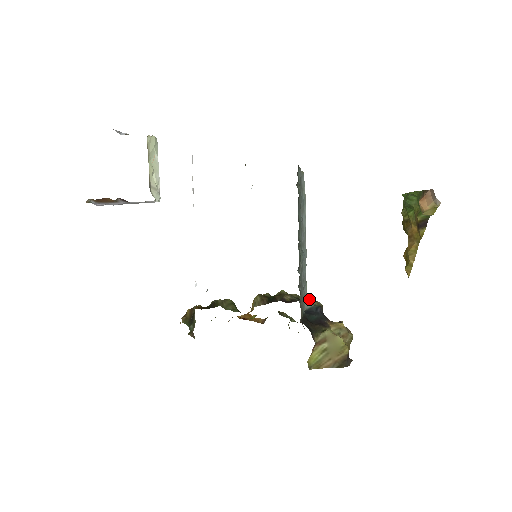
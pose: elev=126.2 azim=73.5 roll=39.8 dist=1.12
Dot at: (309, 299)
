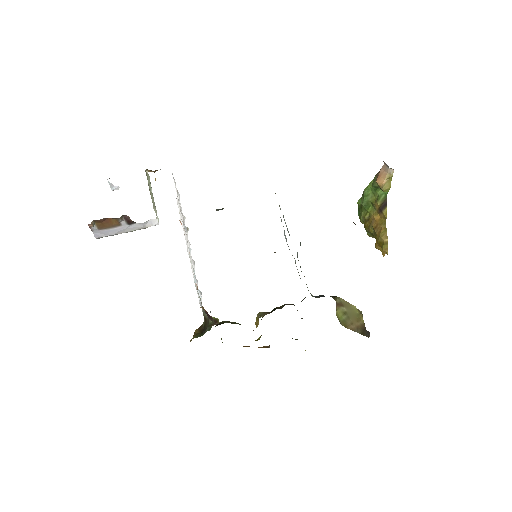
Dot at: occluded
